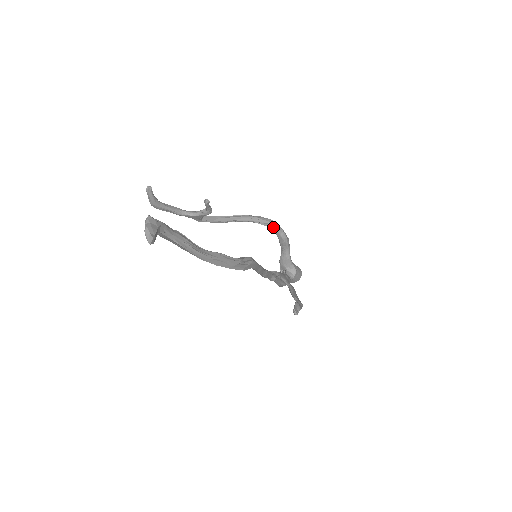
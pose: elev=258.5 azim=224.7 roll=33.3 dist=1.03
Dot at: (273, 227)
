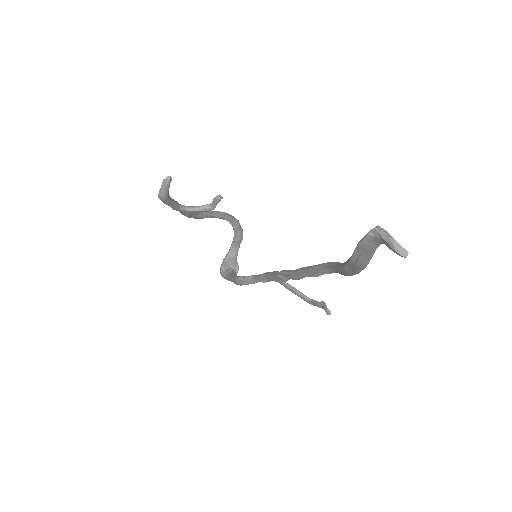
Dot at: (236, 224)
